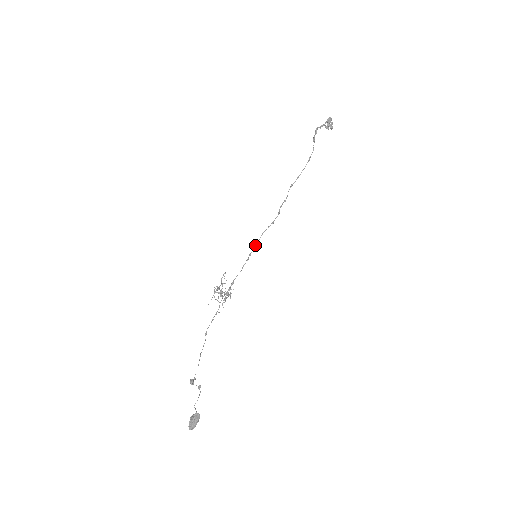
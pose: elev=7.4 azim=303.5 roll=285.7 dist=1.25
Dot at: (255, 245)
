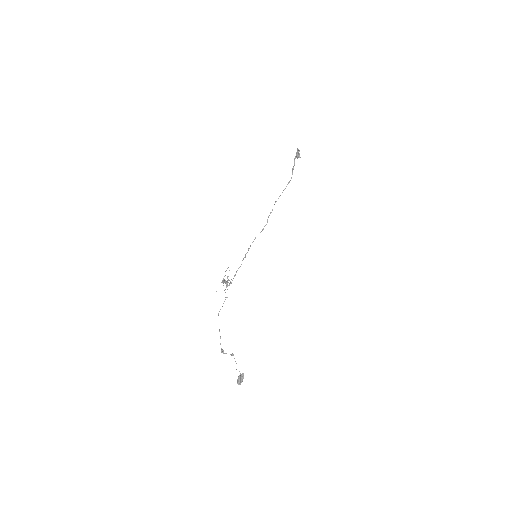
Dot at: (250, 246)
